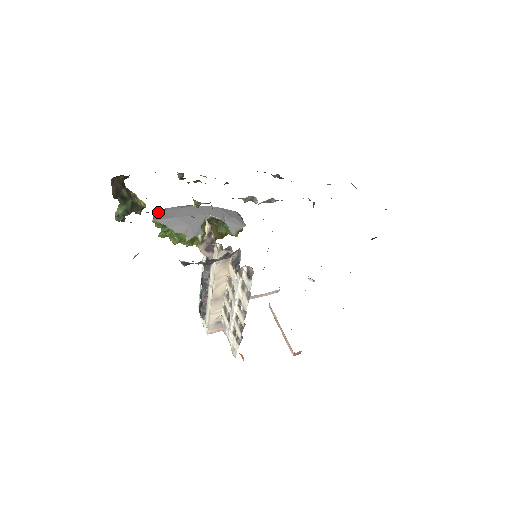
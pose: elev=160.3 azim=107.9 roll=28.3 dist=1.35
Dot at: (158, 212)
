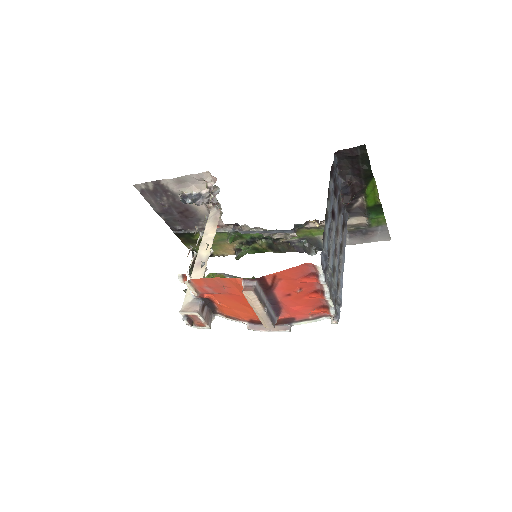
Dot at: occluded
